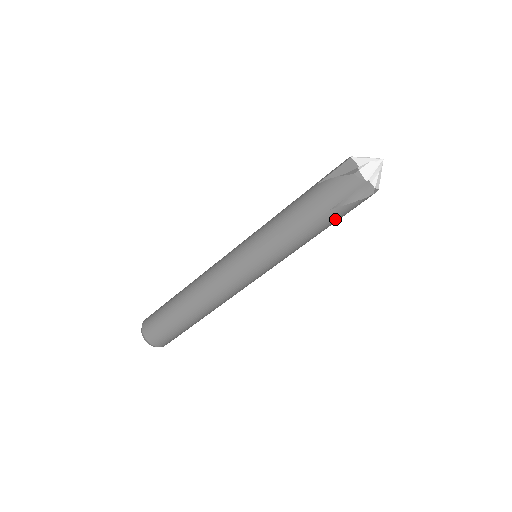
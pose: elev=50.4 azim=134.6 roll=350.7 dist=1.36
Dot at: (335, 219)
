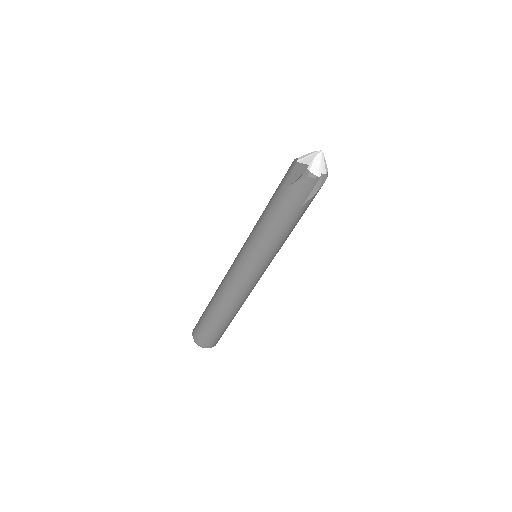
Dot at: (306, 209)
